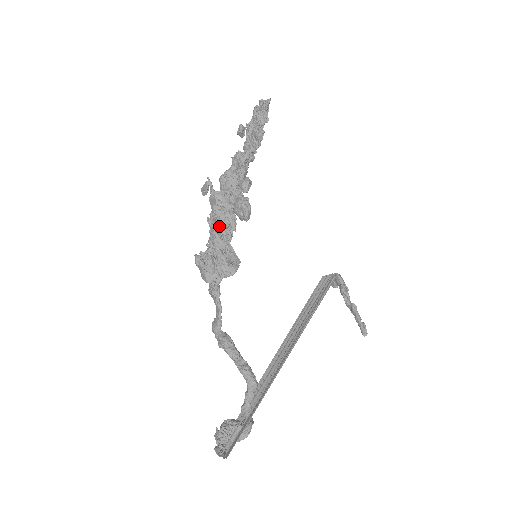
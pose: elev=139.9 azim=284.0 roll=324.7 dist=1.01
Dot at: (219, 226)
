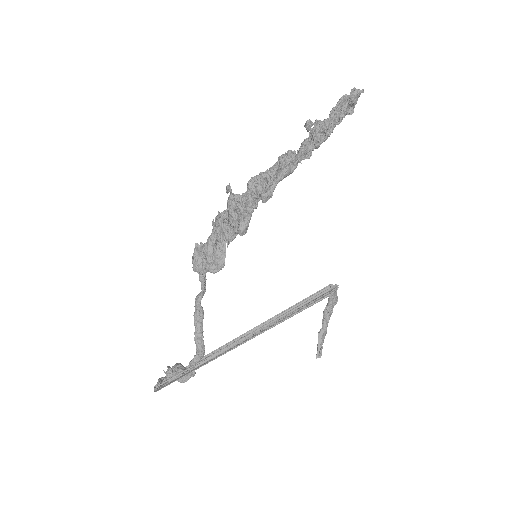
Dot at: occluded
